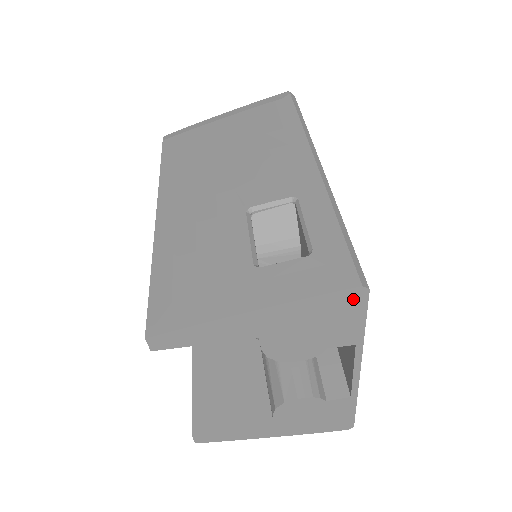
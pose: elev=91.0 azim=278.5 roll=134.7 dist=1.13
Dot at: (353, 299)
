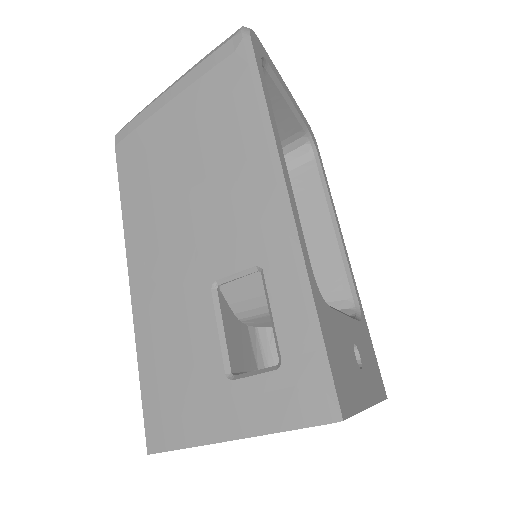
Dot at: occluded
